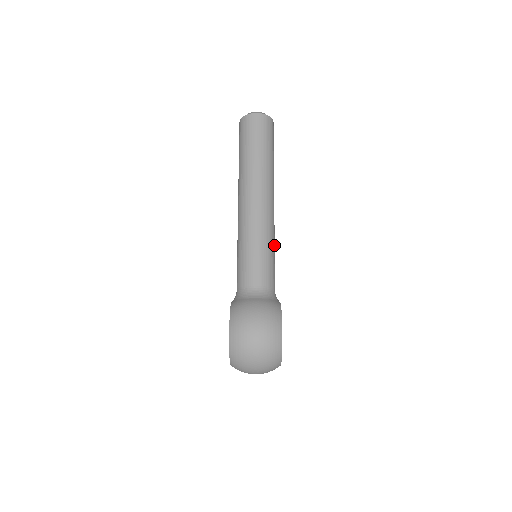
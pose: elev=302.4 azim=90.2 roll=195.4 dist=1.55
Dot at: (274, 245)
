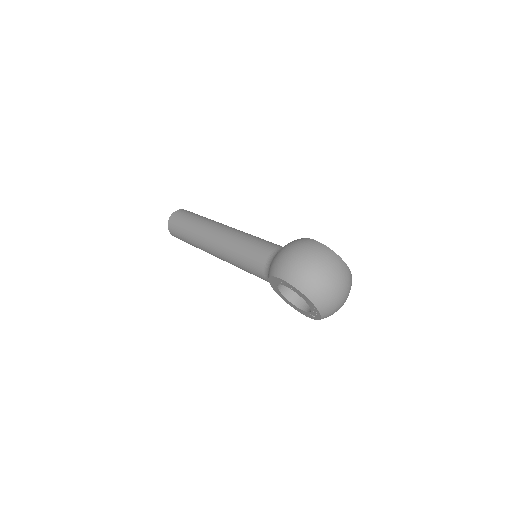
Dot at: occluded
